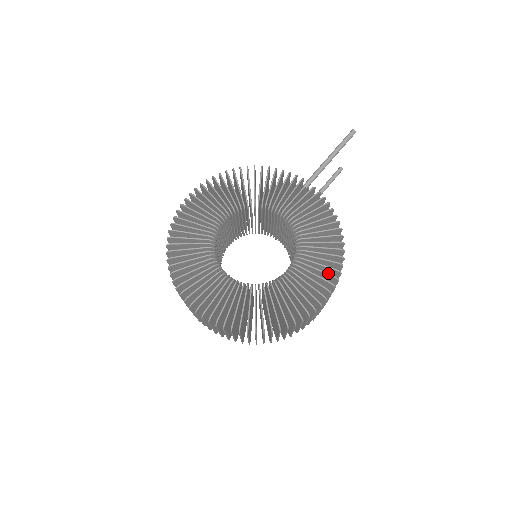
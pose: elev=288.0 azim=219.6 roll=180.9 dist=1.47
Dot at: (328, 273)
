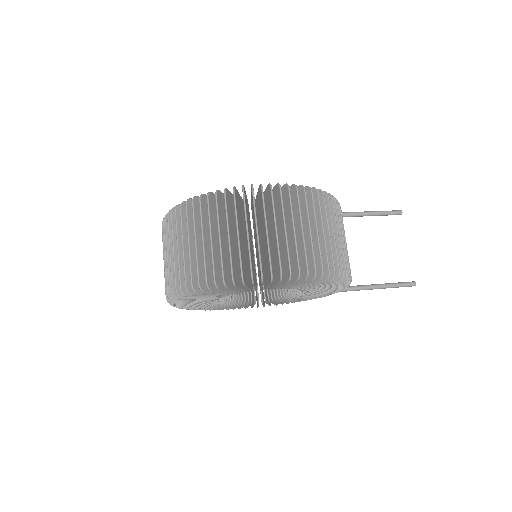
Dot at: (290, 187)
